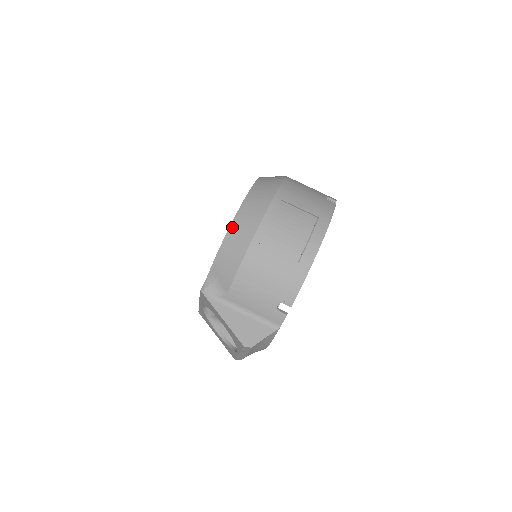
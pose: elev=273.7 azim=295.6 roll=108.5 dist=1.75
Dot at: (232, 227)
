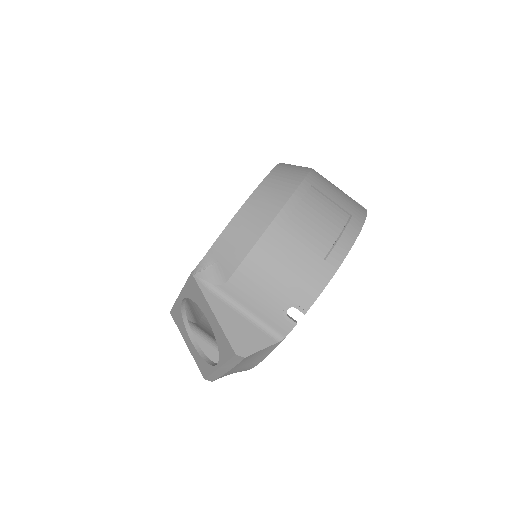
Dot at: (249, 202)
